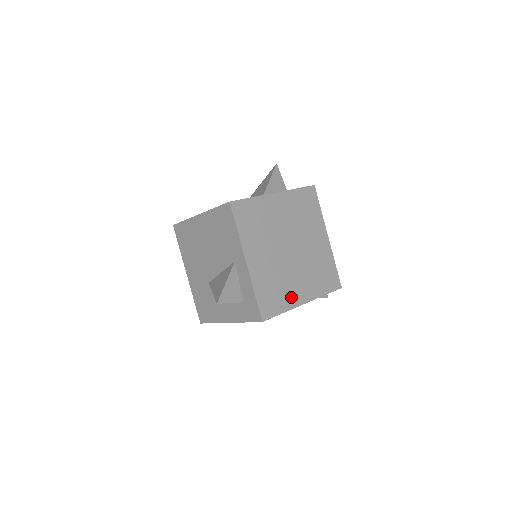
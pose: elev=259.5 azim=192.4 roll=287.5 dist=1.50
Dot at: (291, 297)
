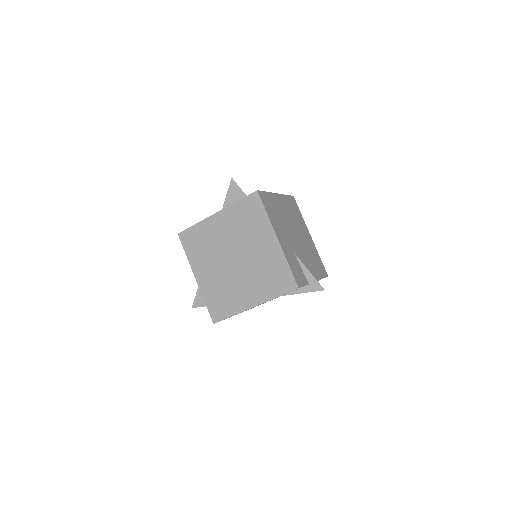
Dot at: (239, 302)
